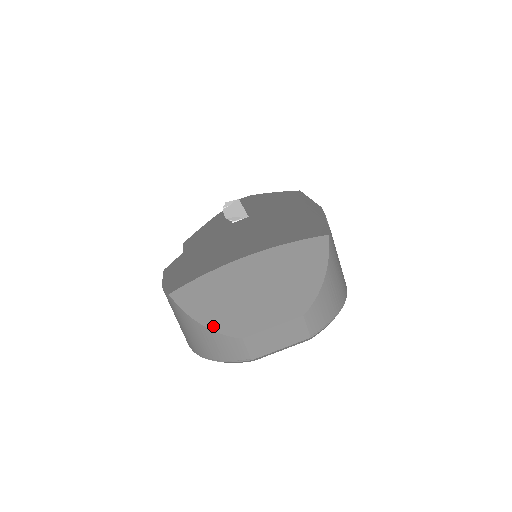
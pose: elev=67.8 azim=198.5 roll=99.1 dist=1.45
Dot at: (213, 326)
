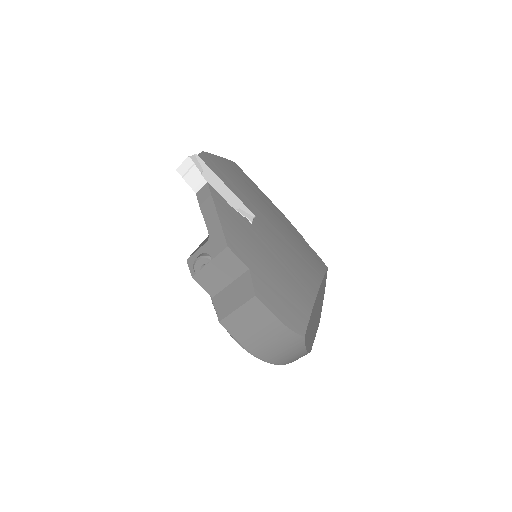
Dot at: occluded
